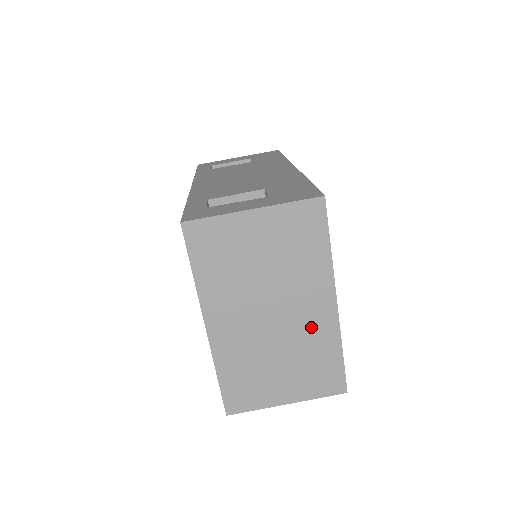
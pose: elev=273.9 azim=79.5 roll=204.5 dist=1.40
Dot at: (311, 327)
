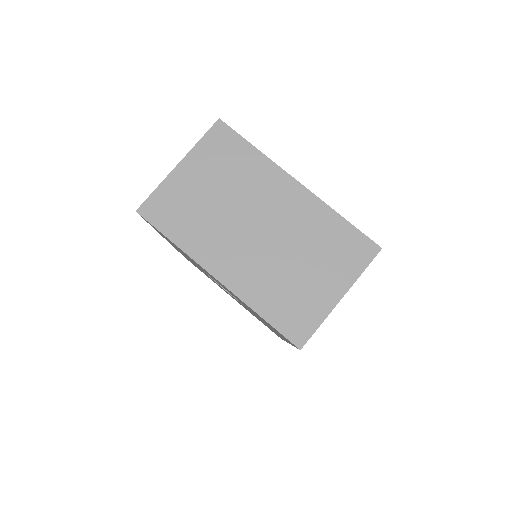
Dot at: (297, 216)
